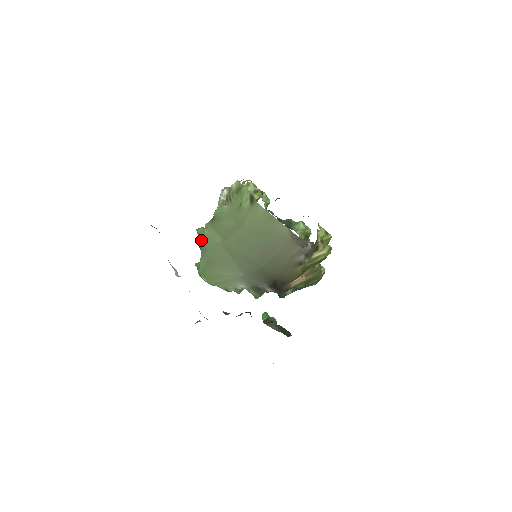
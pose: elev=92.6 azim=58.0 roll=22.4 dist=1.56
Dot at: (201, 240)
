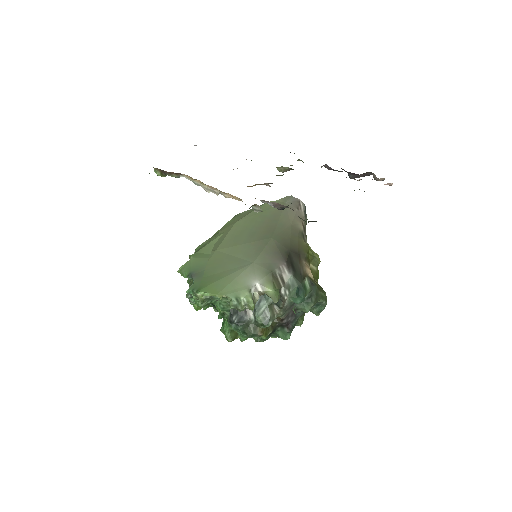
Dot at: (188, 268)
